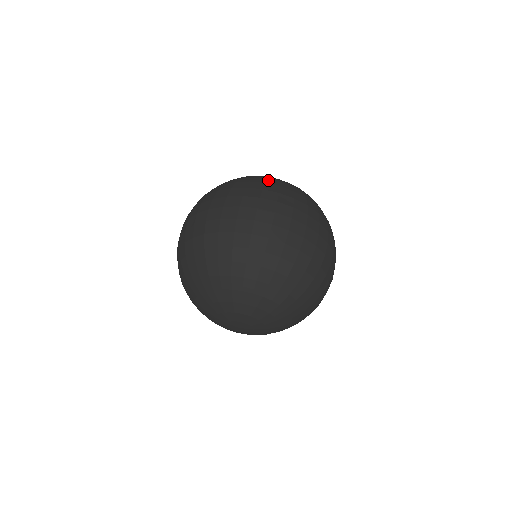
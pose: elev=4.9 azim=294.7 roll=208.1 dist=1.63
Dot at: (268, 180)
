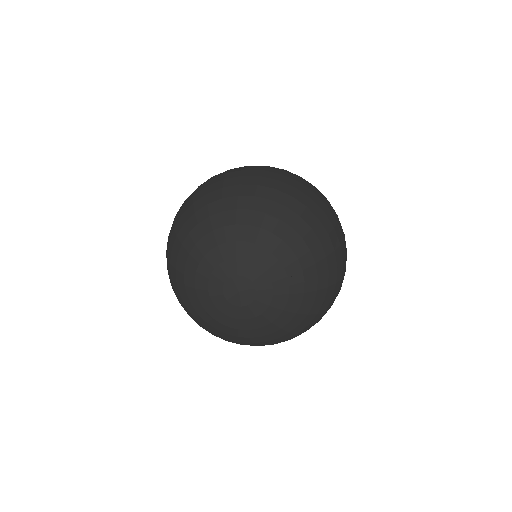
Dot at: occluded
